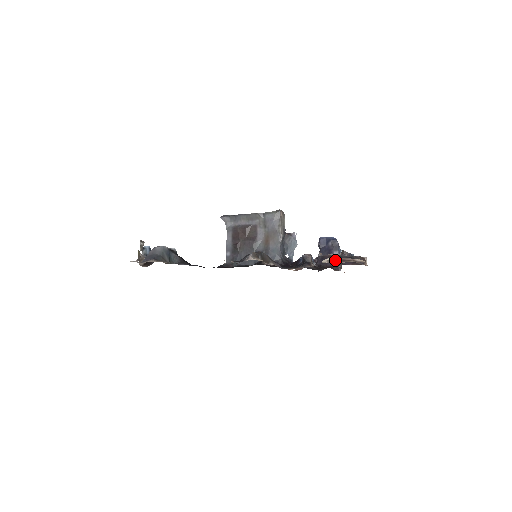
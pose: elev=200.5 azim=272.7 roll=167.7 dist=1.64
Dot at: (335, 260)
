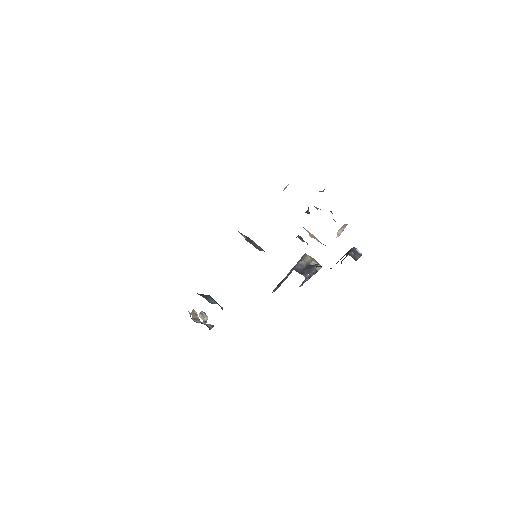
Dot at: occluded
